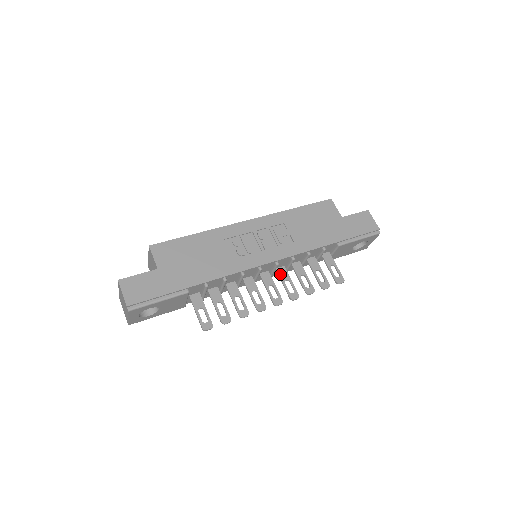
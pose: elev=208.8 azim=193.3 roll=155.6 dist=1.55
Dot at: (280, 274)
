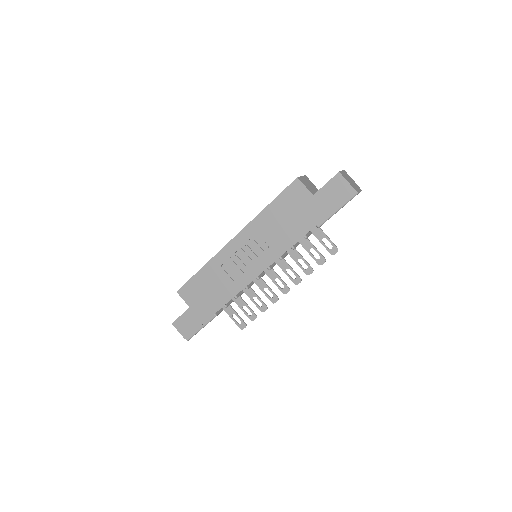
Dot at: (280, 266)
